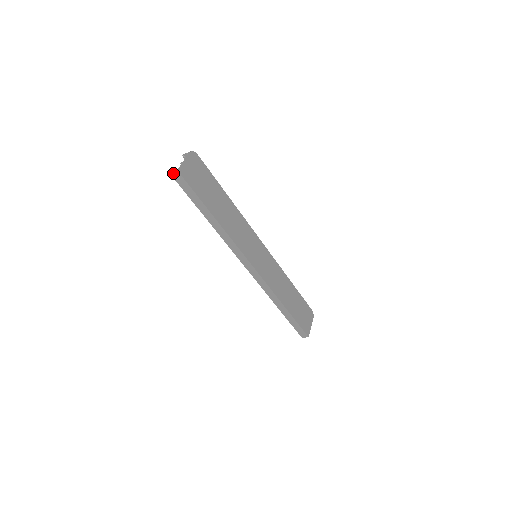
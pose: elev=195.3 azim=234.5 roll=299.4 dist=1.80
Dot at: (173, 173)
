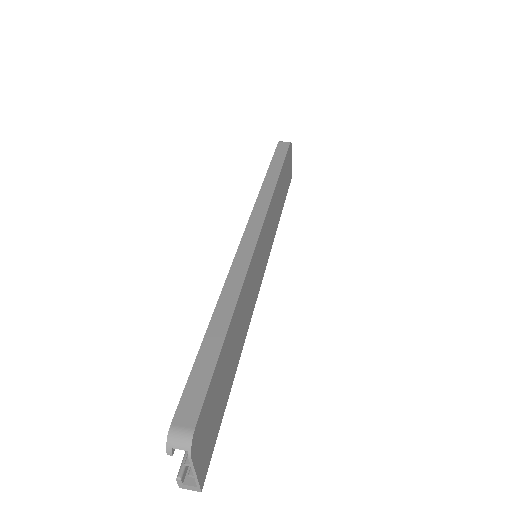
Dot at: (187, 488)
